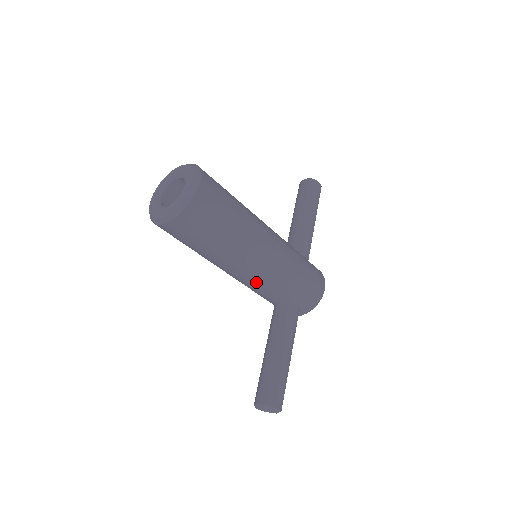
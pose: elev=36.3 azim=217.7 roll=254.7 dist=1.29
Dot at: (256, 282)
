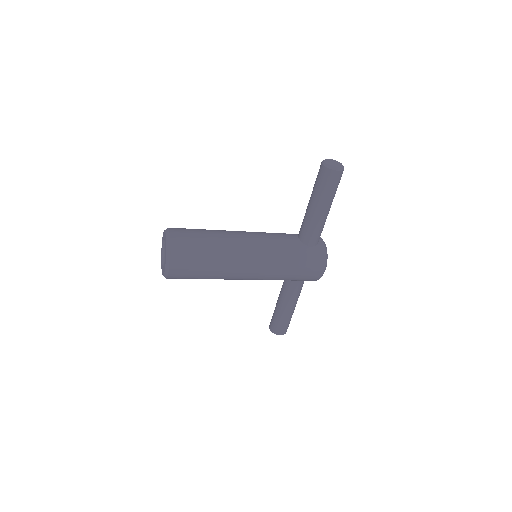
Dot at: occluded
